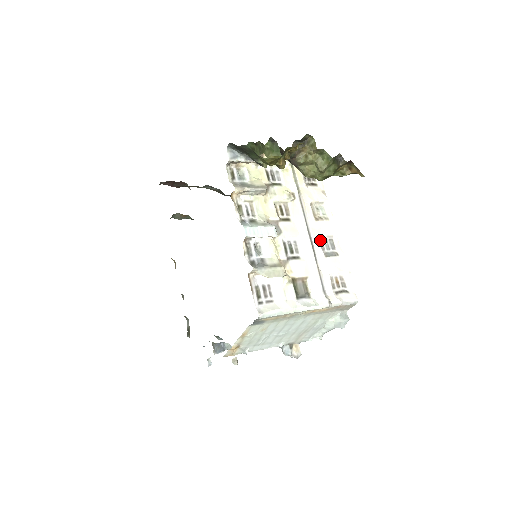
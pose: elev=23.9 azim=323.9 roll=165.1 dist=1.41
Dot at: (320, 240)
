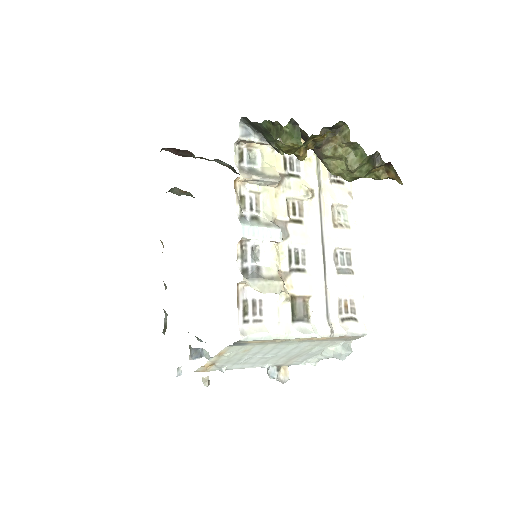
Dot at: (335, 252)
